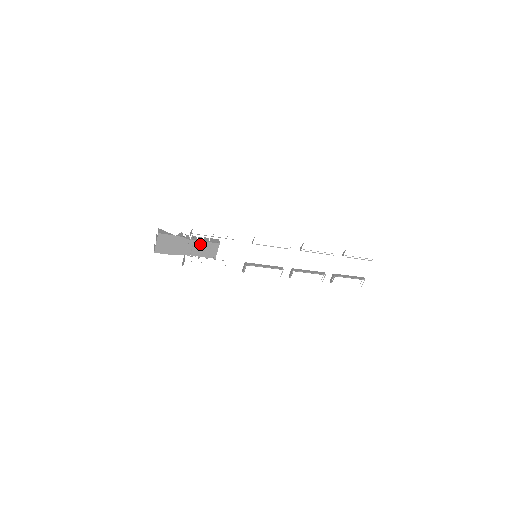
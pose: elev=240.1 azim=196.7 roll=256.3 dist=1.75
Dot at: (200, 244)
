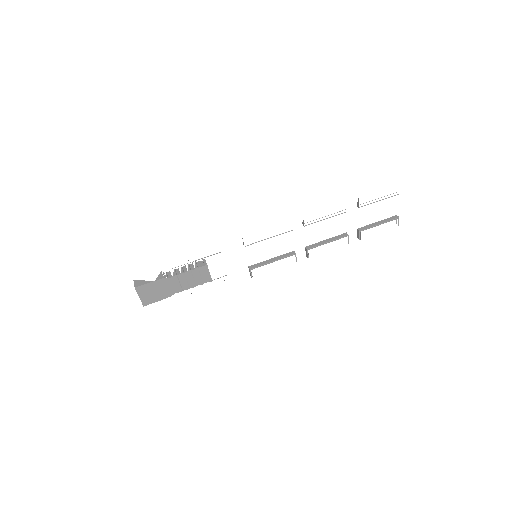
Dot at: (186, 276)
